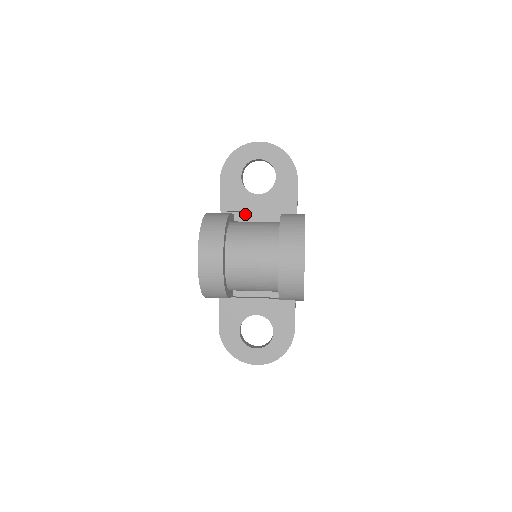
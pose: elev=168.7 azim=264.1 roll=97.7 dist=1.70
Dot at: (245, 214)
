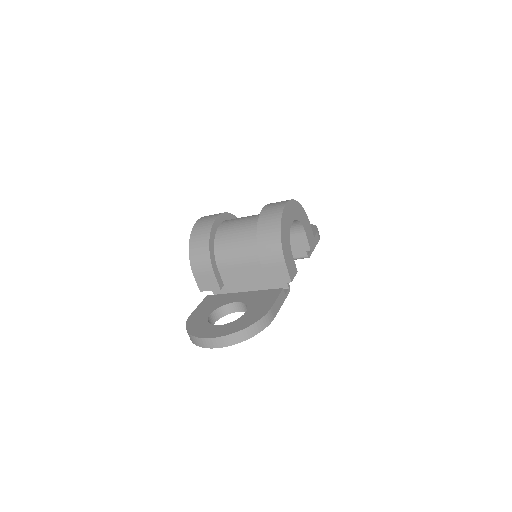
Dot at: occluded
